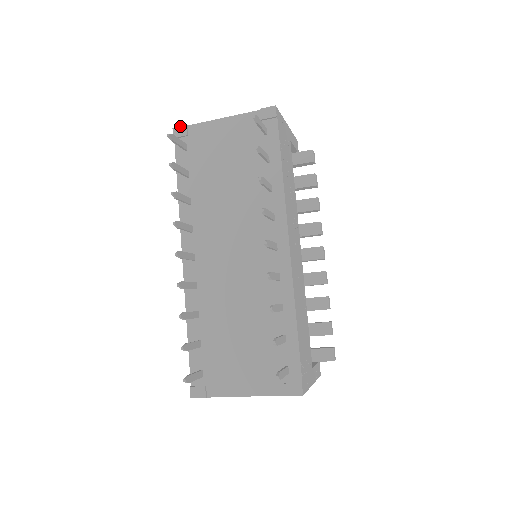
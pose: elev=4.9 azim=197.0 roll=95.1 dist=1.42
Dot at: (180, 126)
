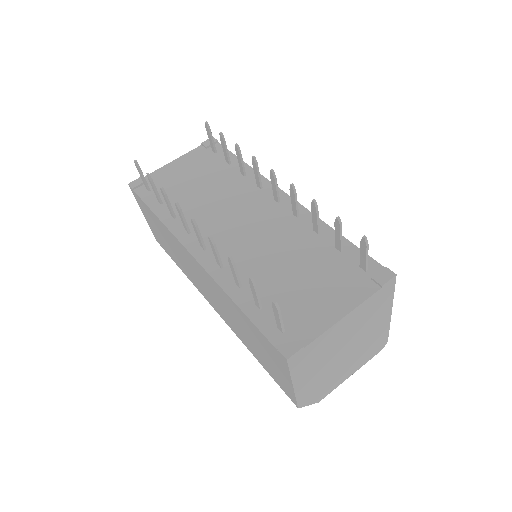
Dot at: (135, 180)
